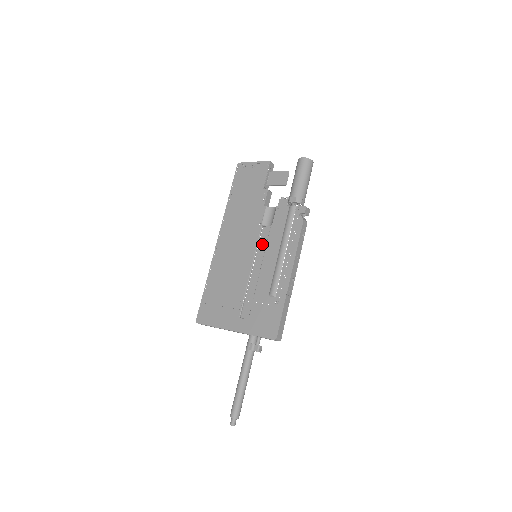
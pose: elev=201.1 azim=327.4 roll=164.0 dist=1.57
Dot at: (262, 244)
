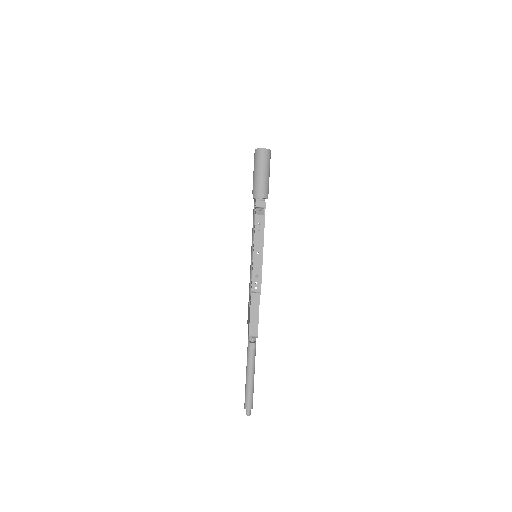
Dot at: occluded
